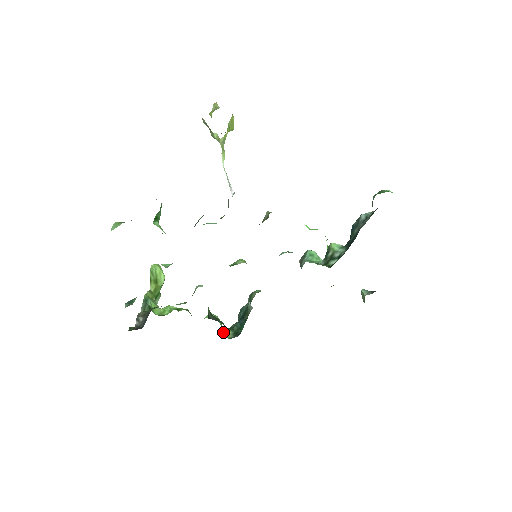
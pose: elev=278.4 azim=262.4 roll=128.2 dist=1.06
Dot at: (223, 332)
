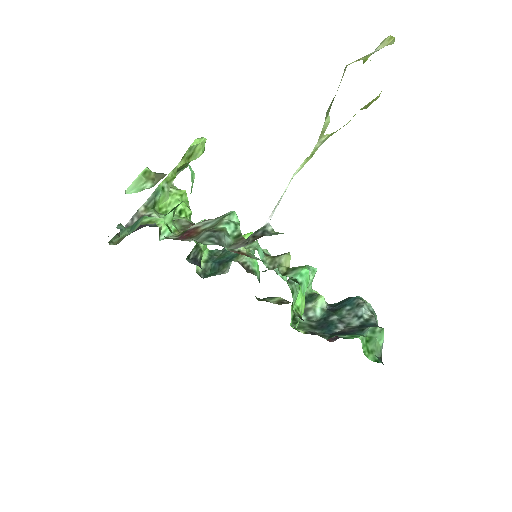
Dot at: occluded
